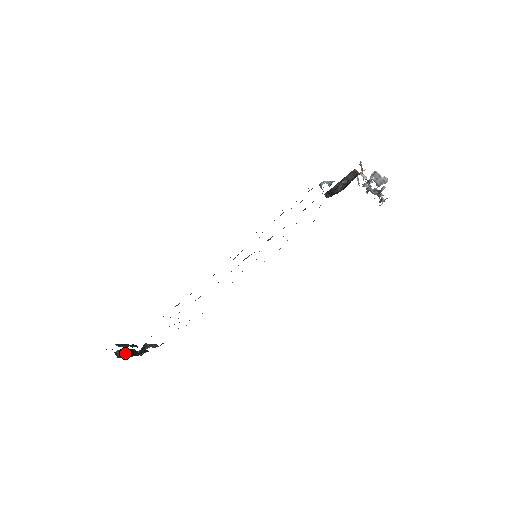
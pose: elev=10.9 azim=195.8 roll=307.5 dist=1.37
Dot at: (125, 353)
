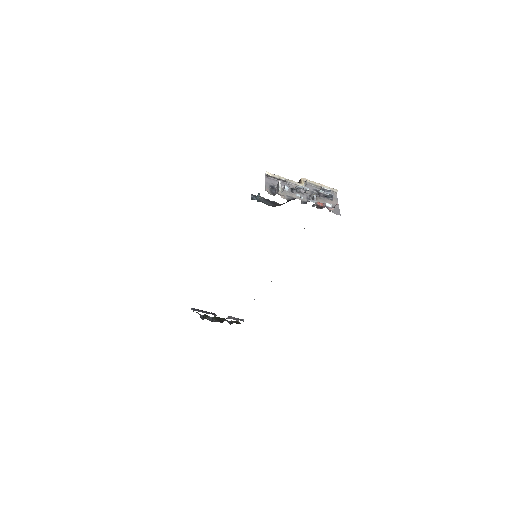
Dot at: (212, 318)
